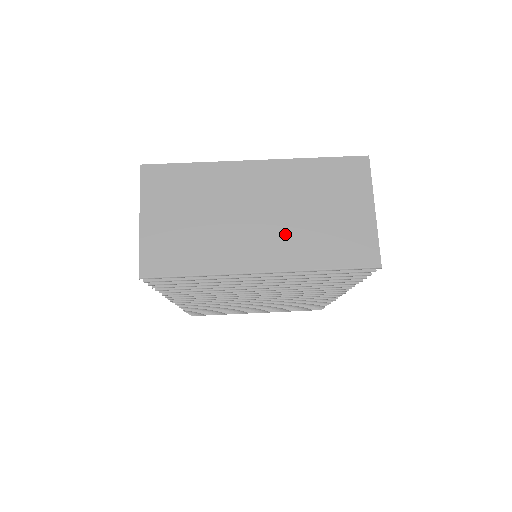
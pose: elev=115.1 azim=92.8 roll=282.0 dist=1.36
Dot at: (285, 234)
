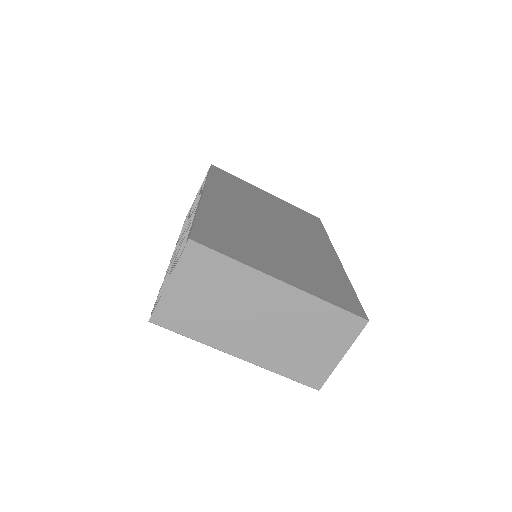
Dot at: (270, 343)
